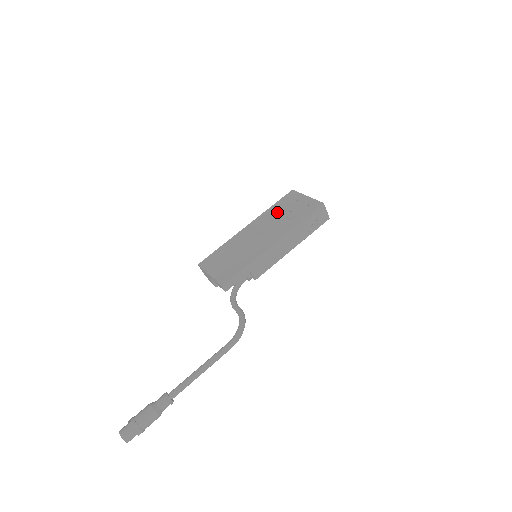
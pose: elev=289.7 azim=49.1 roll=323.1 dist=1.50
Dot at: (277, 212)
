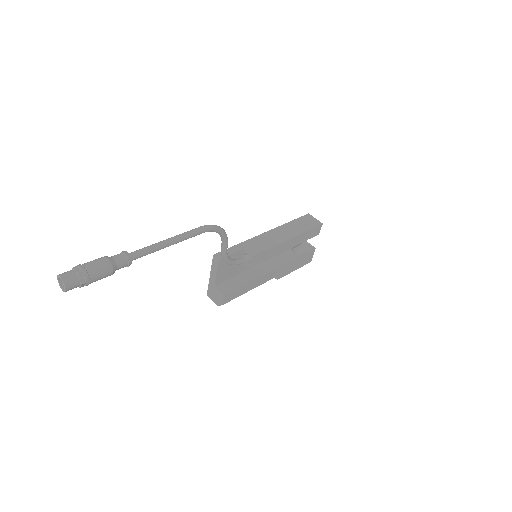
Dot at: occluded
